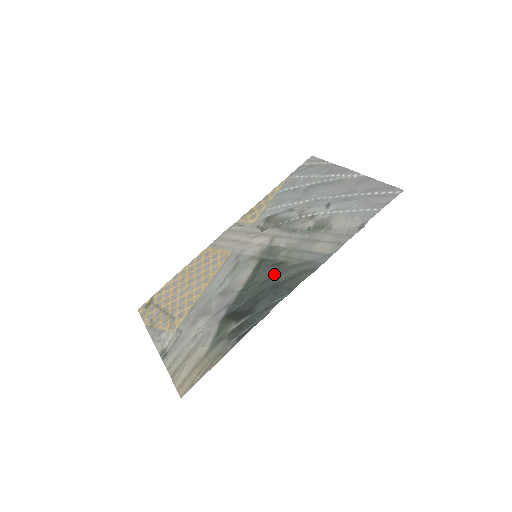
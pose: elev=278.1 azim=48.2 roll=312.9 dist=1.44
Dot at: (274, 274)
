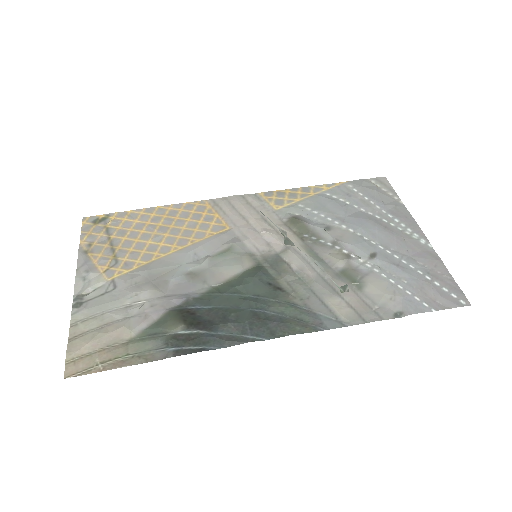
Dot at: (265, 297)
